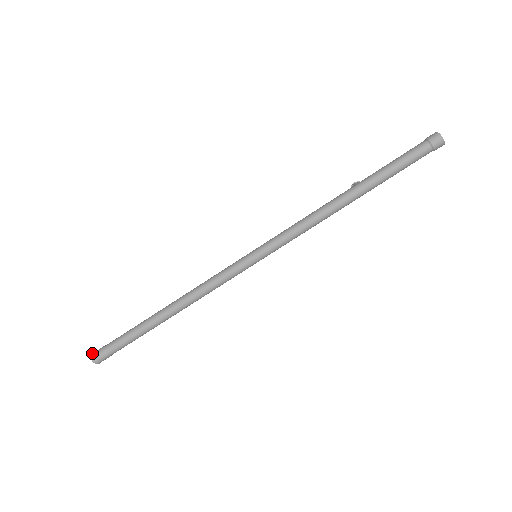
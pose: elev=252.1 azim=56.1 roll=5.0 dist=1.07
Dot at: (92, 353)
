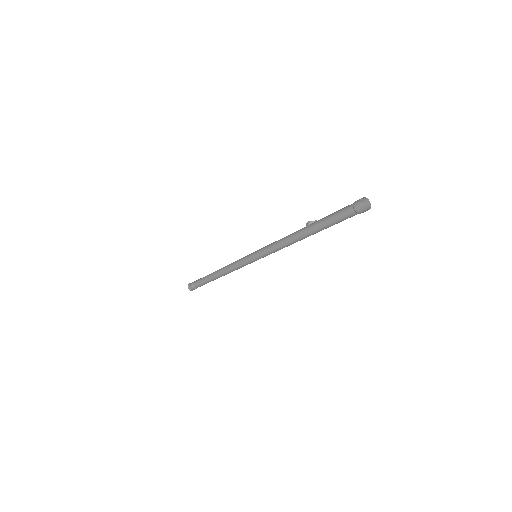
Dot at: (188, 286)
